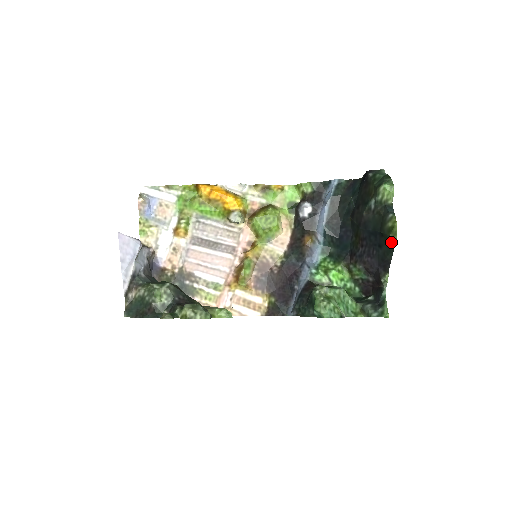
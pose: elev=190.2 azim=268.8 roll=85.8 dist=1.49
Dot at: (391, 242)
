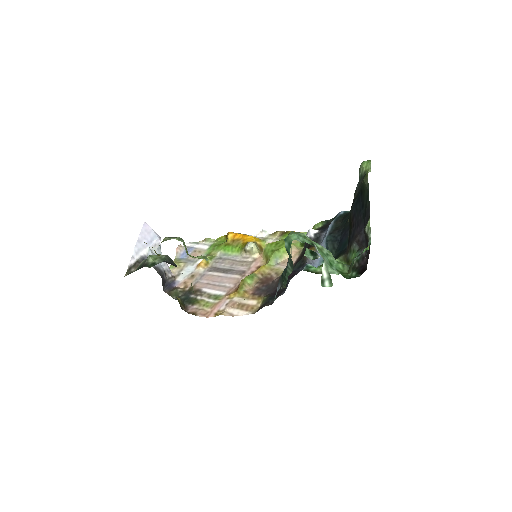
Dot at: (365, 185)
